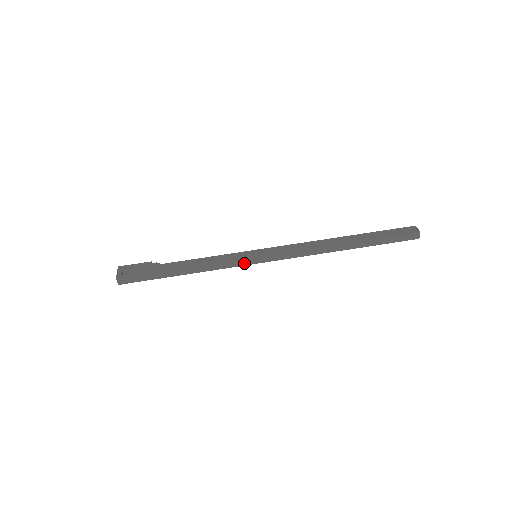
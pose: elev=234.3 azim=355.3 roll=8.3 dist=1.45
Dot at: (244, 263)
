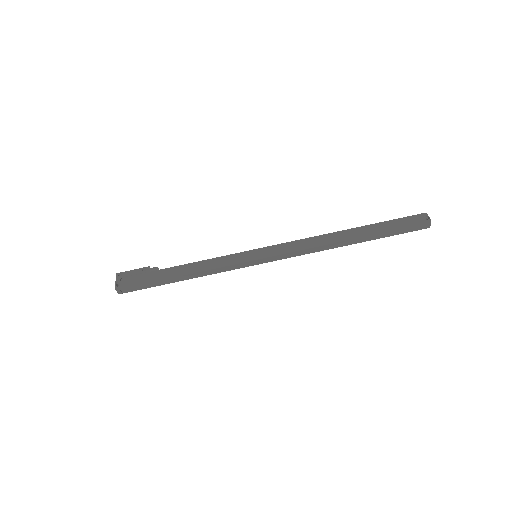
Dot at: (244, 265)
